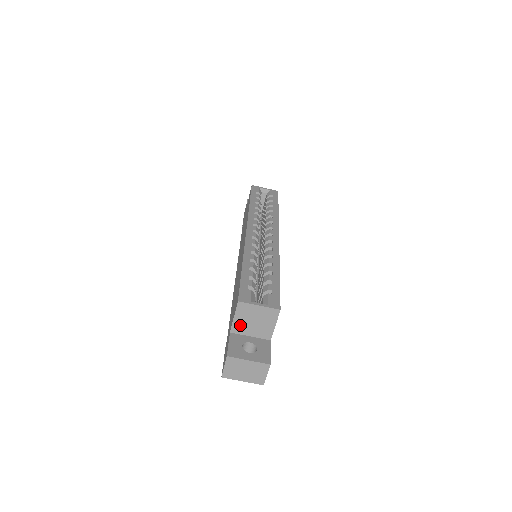
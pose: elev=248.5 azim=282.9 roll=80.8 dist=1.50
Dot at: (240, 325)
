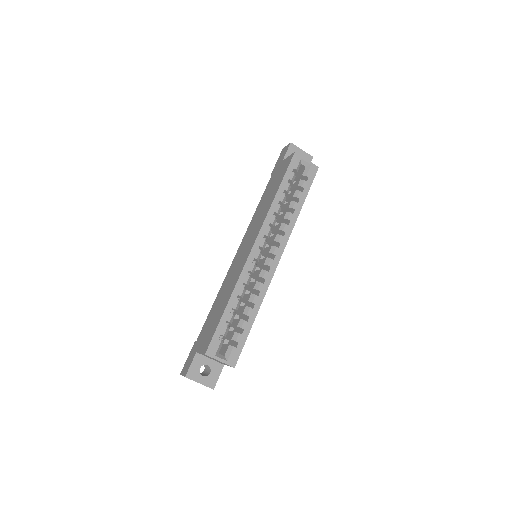
Dot at: (204, 355)
